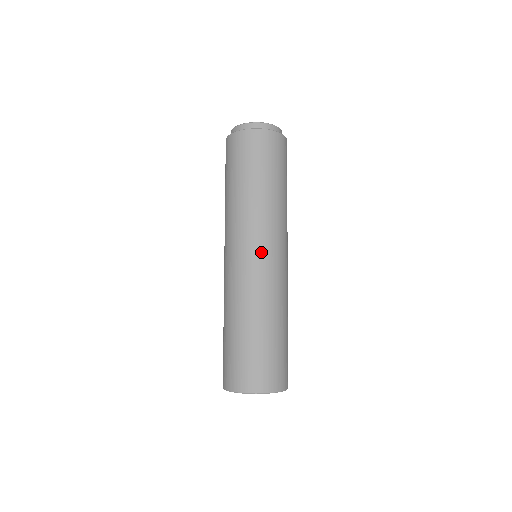
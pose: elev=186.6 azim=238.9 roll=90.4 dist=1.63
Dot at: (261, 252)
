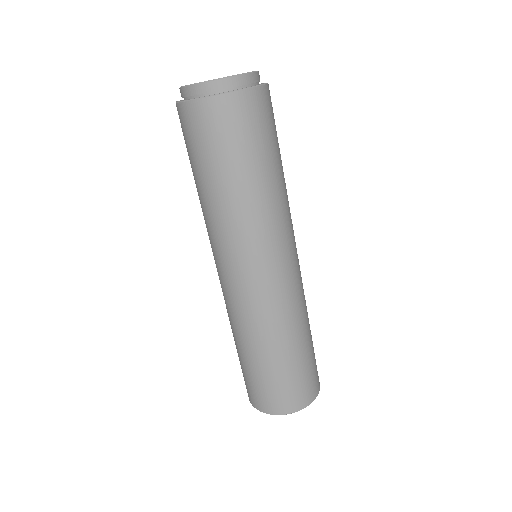
Dot at: (274, 268)
